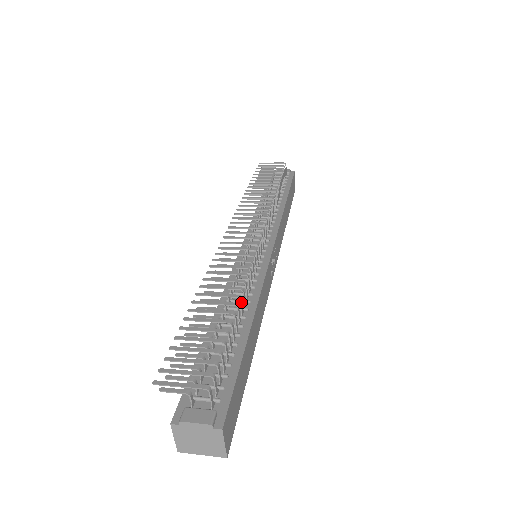
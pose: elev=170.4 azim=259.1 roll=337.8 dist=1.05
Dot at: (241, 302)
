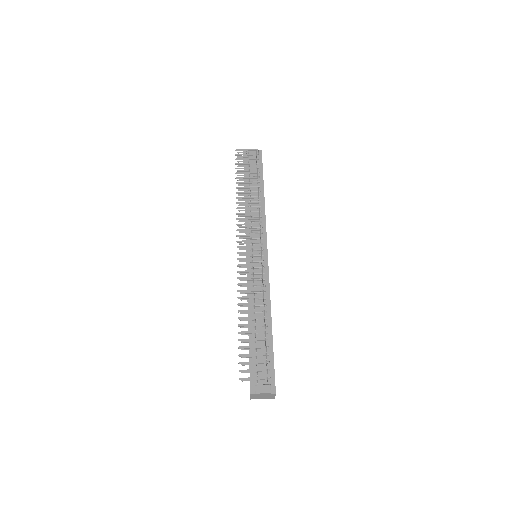
Dot at: occluded
